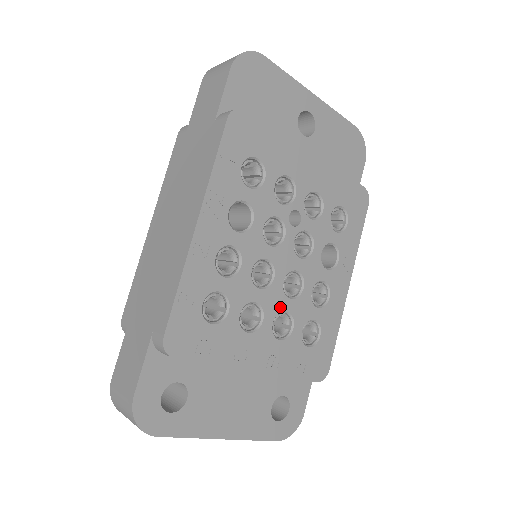
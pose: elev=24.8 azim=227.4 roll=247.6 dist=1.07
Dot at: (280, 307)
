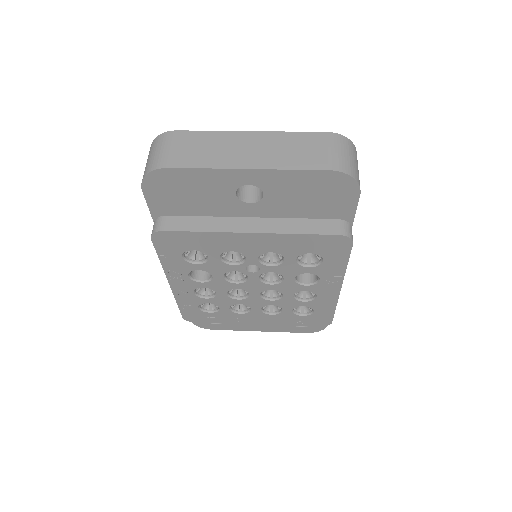
Dot at: (263, 304)
